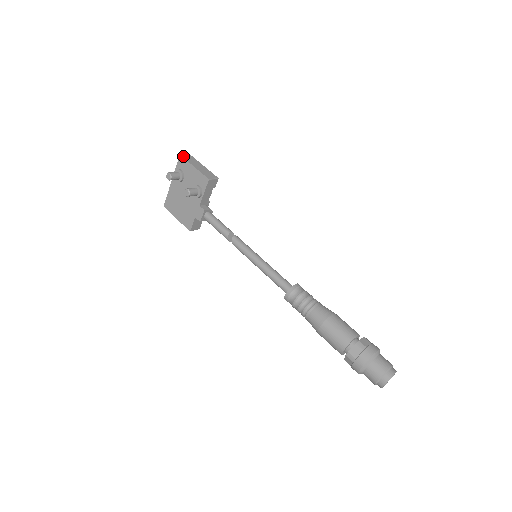
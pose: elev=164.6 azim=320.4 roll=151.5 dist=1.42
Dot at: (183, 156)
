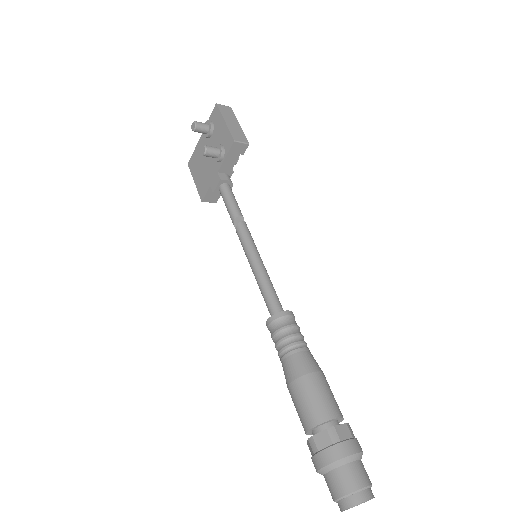
Dot at: (219, 106)
